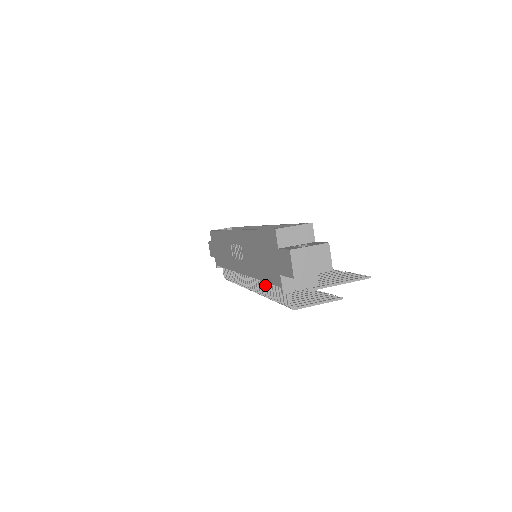
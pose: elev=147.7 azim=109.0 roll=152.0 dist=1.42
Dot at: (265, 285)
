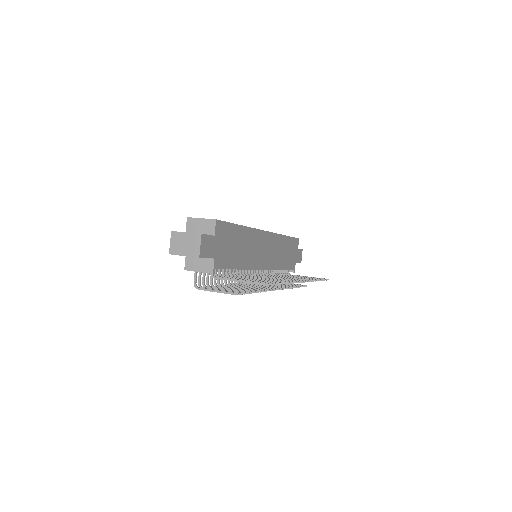
Dot at: occluded
